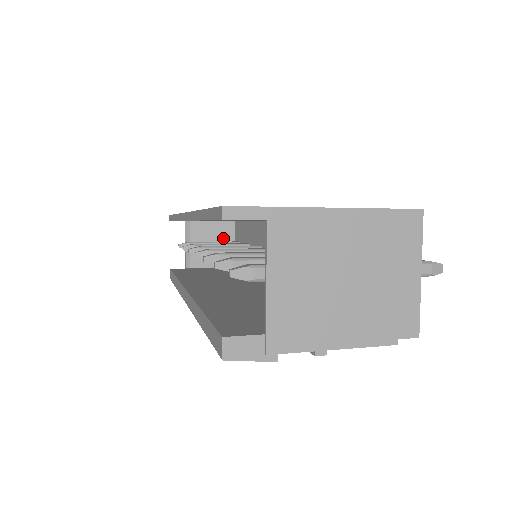
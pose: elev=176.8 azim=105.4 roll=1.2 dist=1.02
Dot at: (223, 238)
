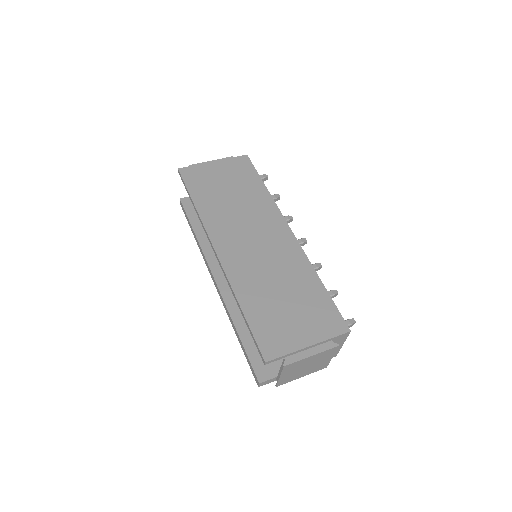
Dot at: occluded
